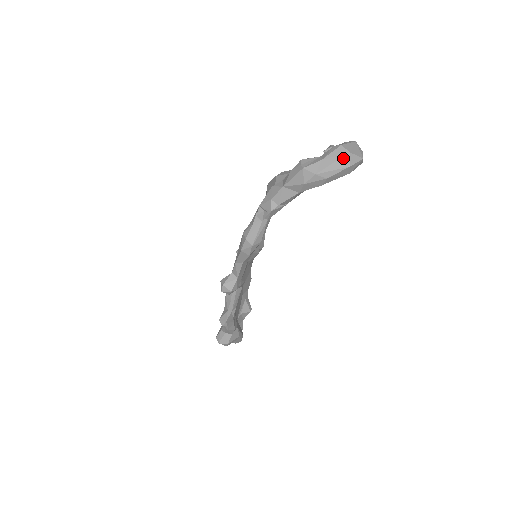
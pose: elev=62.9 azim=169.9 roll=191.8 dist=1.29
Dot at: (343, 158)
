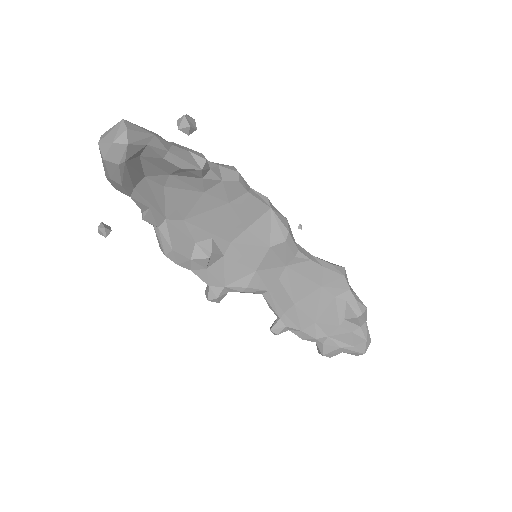
Dot at: (100, 152)
